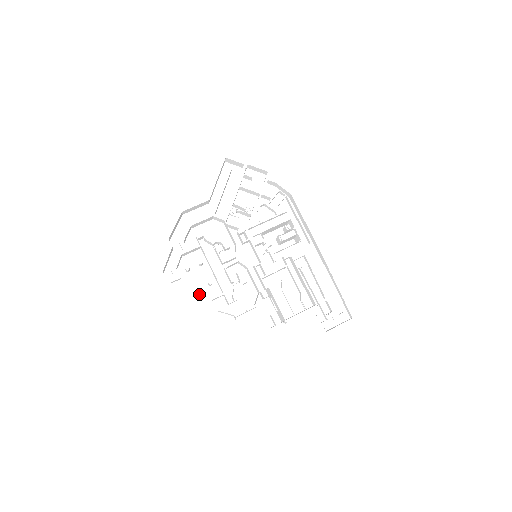
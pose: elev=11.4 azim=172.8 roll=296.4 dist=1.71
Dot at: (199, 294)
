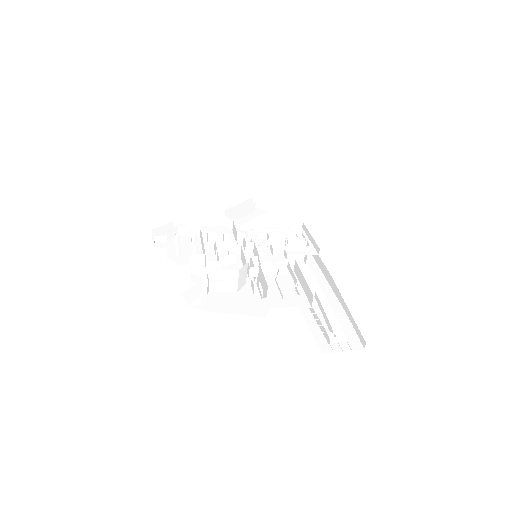
Dot at: (179, 258)
